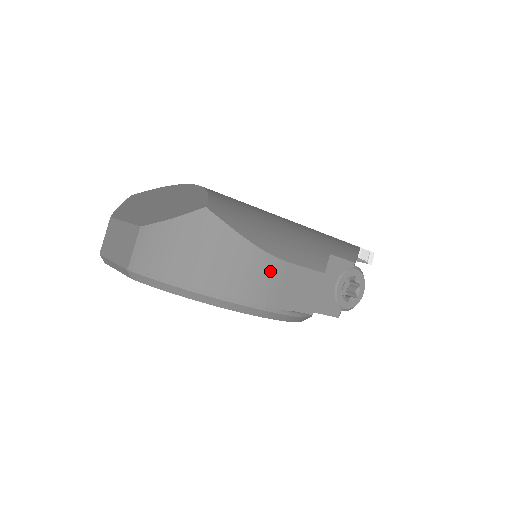
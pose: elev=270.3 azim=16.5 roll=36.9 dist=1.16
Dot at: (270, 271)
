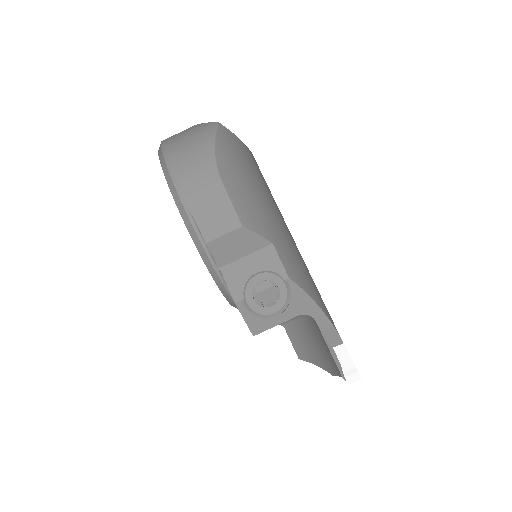
Dot at: (207, 177)
